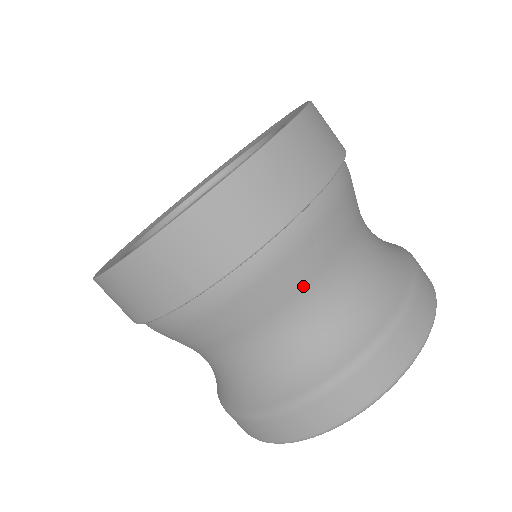
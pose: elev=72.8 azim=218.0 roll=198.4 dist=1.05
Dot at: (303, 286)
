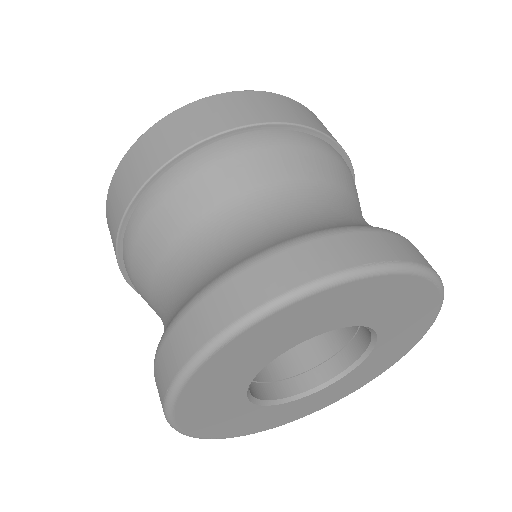
Dot at: (328, 181)
